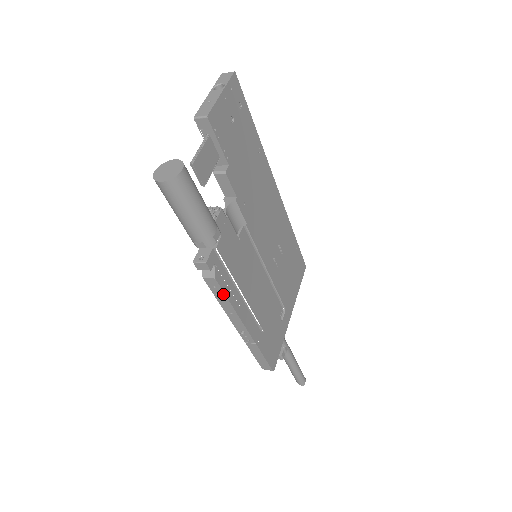
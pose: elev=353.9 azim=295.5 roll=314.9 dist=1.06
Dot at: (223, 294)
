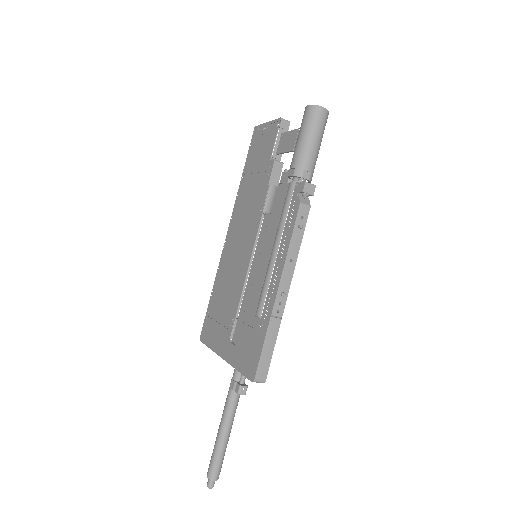
Dot at: (303, 229)
